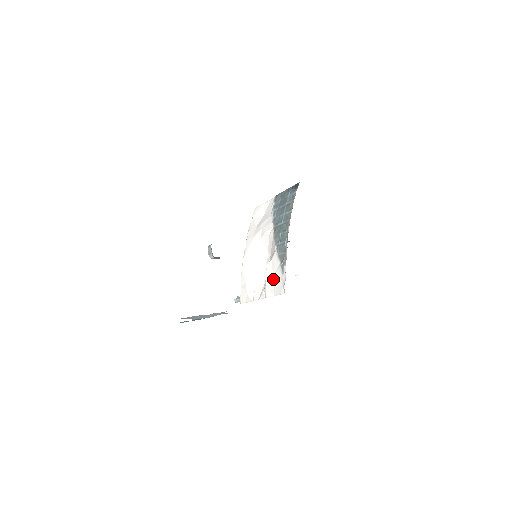
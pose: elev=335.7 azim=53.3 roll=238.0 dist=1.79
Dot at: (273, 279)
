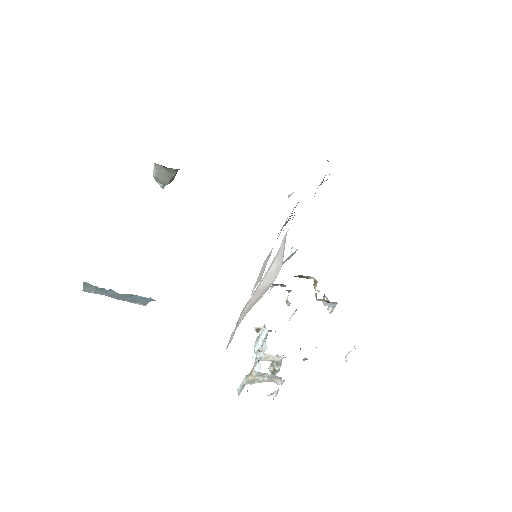
Dot at: (266, 261)
